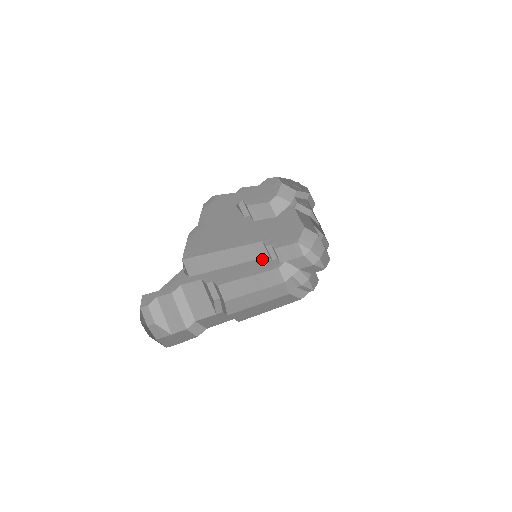
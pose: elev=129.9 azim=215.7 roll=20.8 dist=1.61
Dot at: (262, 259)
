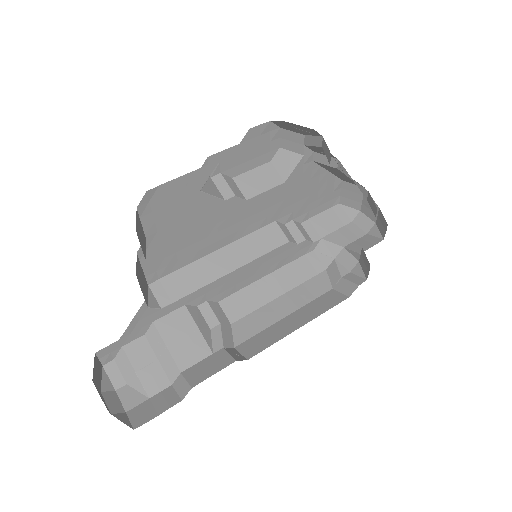
Dot at: (278, 249)
